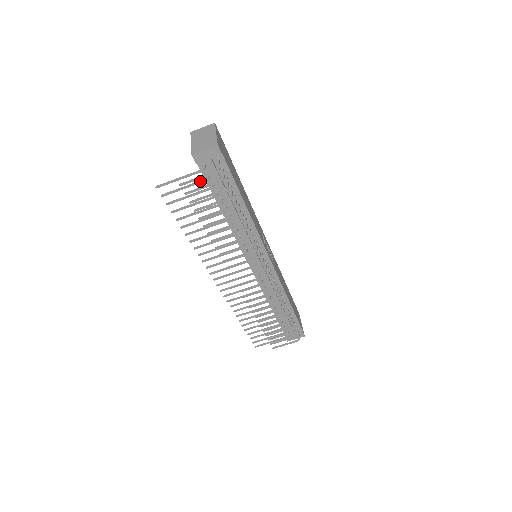
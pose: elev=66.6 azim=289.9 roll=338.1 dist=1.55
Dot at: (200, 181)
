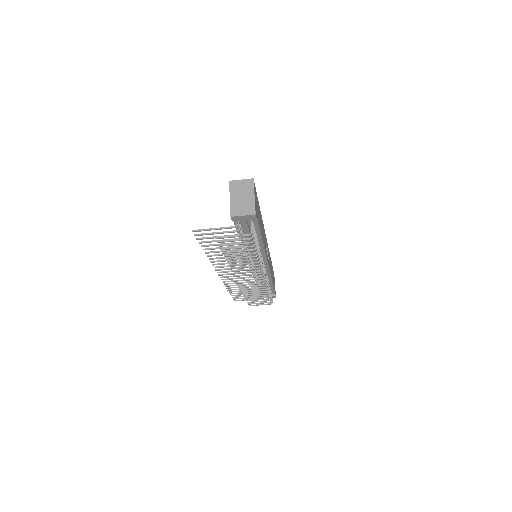
Dot at: (232, 232)
